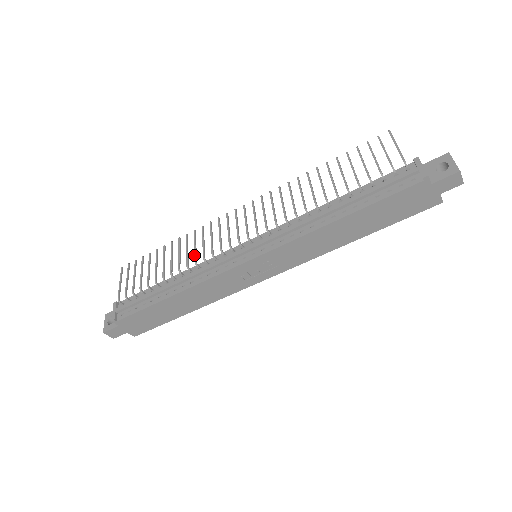
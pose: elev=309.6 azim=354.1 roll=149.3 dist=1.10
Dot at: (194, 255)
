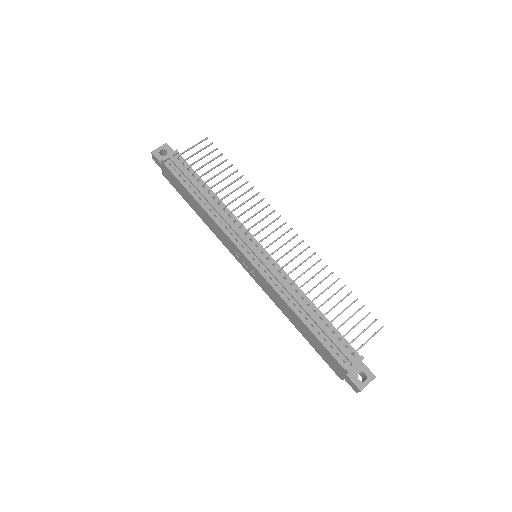
Dot at: (237, 207)
